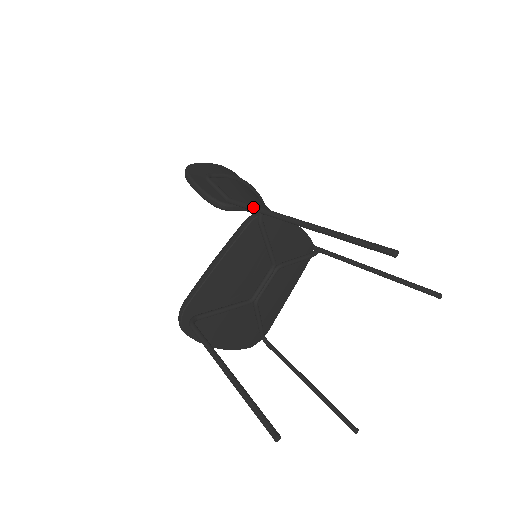
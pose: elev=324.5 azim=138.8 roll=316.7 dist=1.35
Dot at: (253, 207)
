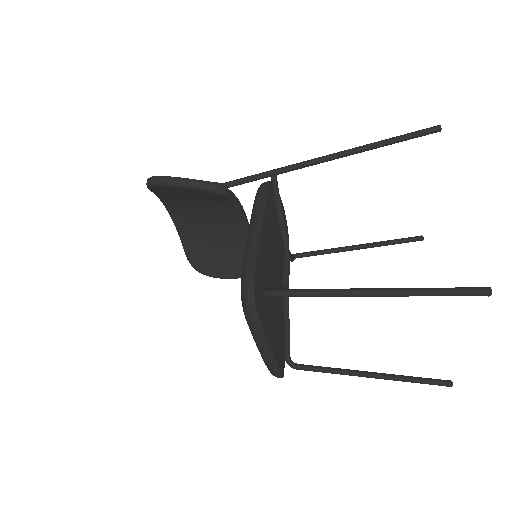
Dot at: (264, 172)
